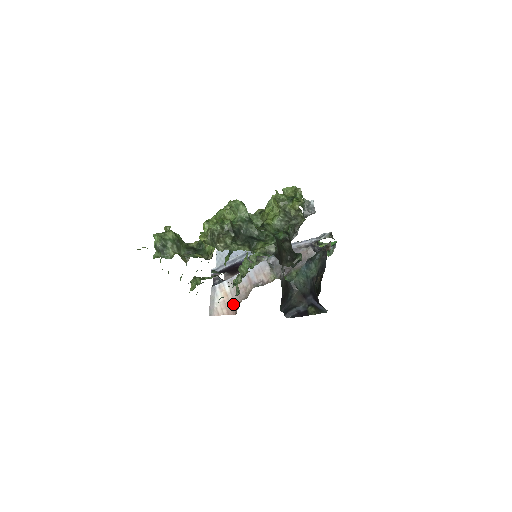
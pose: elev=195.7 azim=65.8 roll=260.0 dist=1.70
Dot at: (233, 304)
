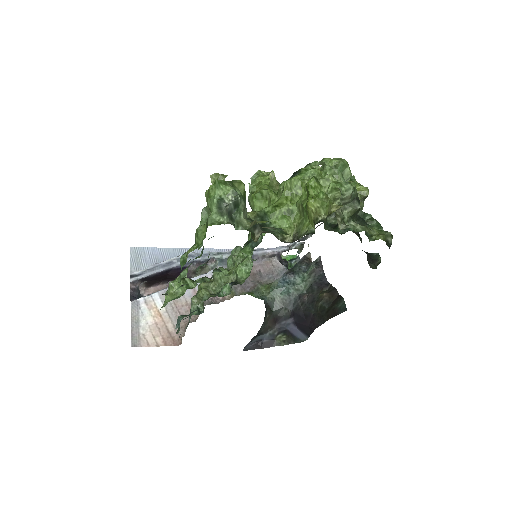
Dot at: (172, 329)
